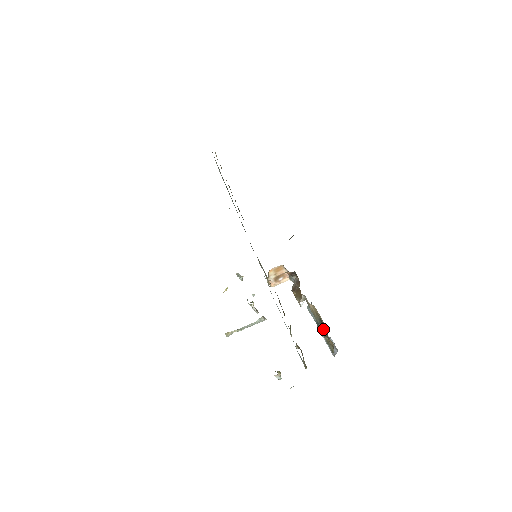
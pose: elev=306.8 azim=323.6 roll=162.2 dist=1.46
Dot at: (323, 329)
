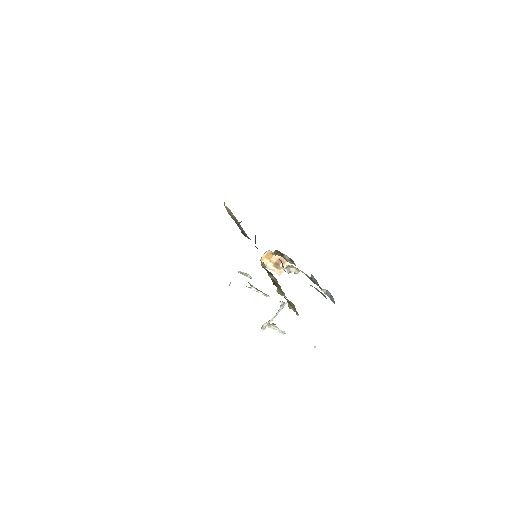
Dot at: occluded
